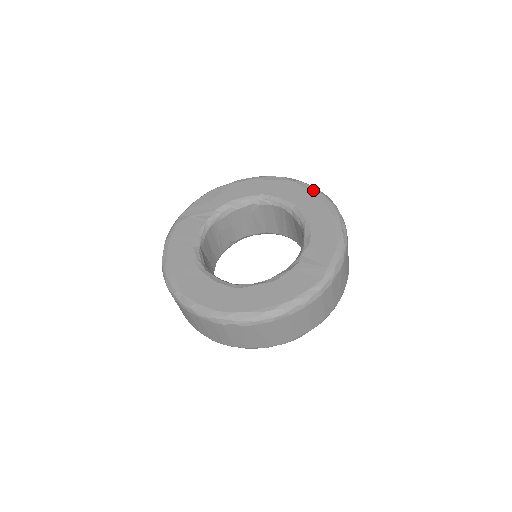
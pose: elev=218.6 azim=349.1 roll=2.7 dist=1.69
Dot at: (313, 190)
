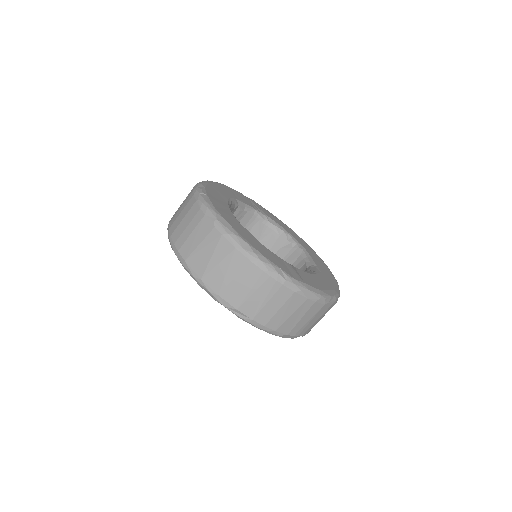
Dot at: occluded
